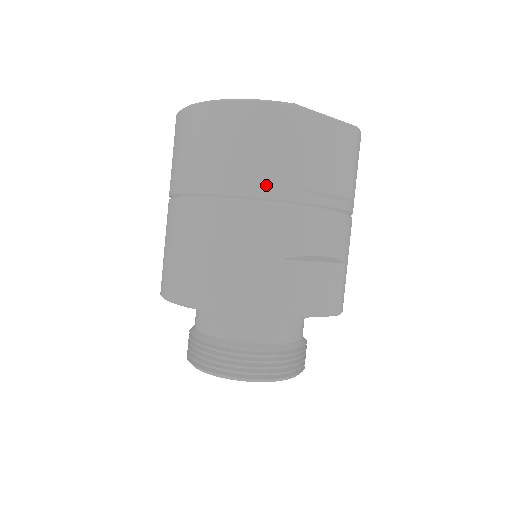
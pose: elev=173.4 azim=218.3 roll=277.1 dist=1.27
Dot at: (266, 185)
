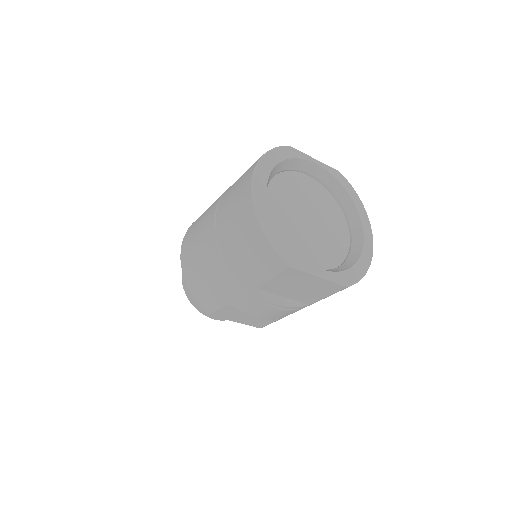
Dot at: (244, 277)
